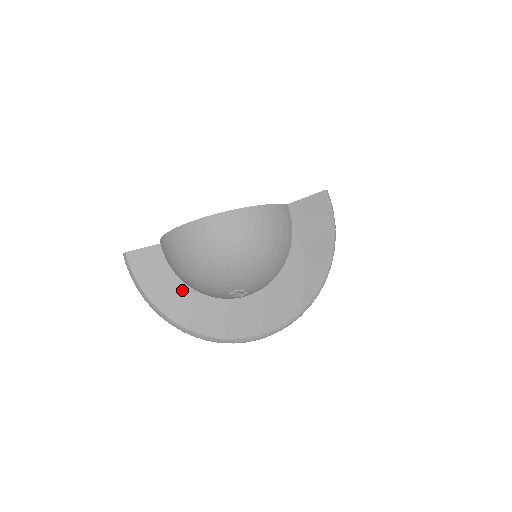
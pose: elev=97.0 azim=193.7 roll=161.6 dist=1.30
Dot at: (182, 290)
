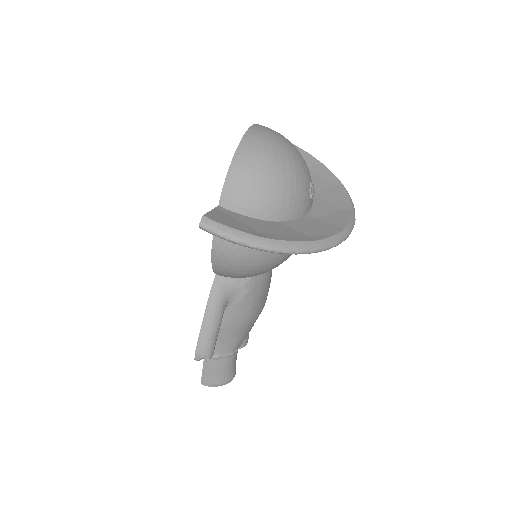
Dot at: (276, 225)
